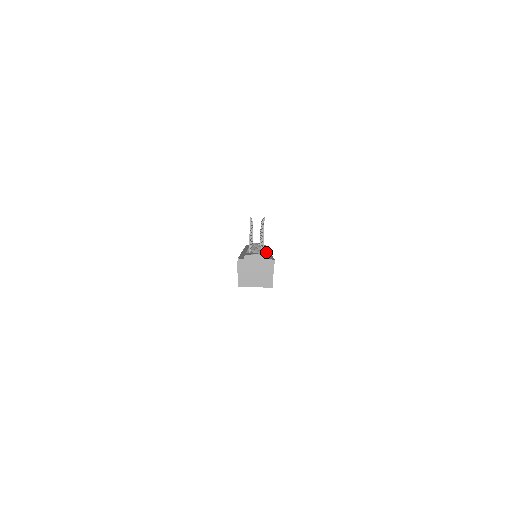
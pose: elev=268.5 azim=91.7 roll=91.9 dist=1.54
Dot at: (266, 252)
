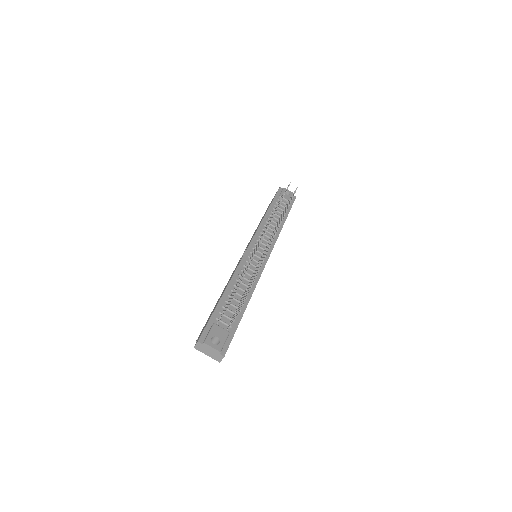
Dot at: (253, 285)
